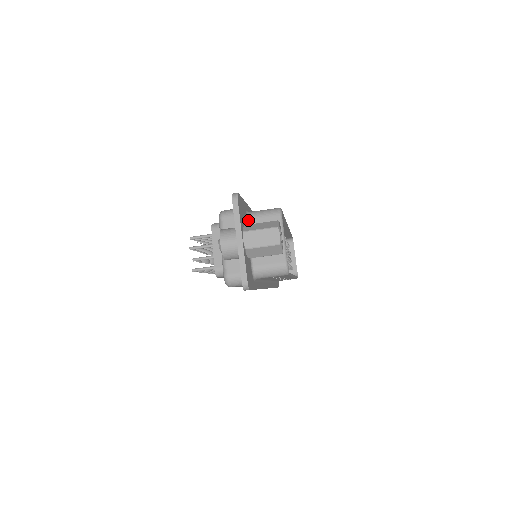
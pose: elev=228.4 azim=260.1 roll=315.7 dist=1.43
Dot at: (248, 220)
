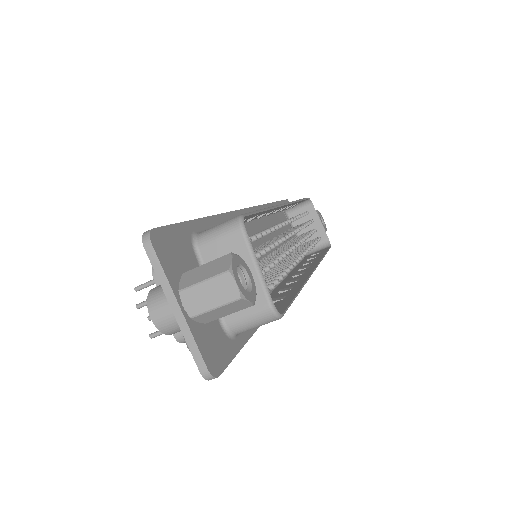
Dot at: (197, 250)
